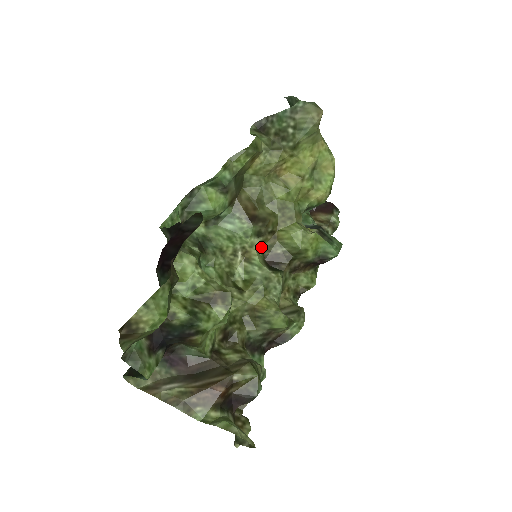
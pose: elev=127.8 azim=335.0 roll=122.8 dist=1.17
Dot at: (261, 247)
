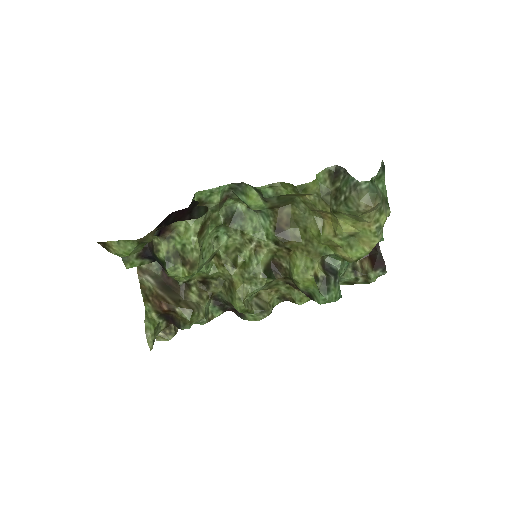
Dot at: (274, 251)
